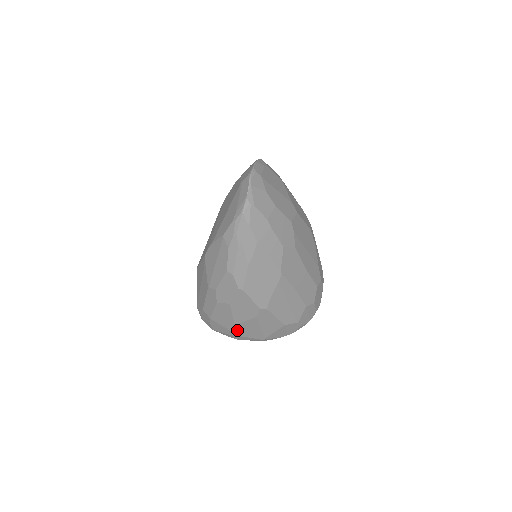
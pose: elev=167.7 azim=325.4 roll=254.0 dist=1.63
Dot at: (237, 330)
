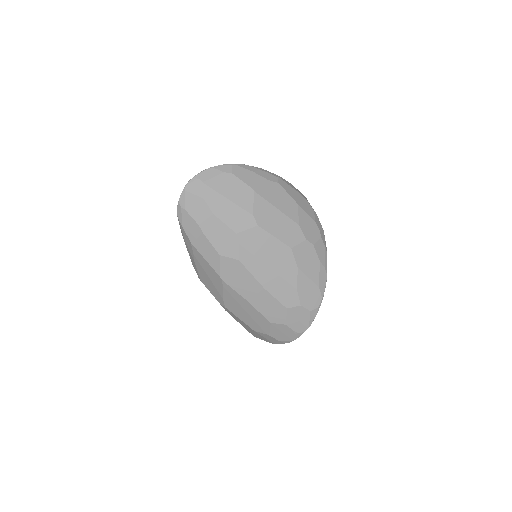
Dot at: occluded
